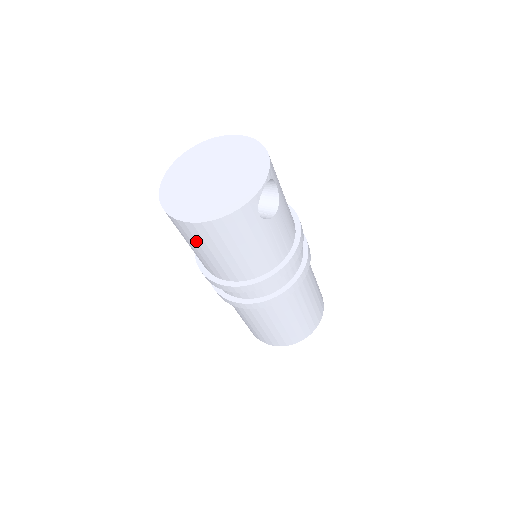
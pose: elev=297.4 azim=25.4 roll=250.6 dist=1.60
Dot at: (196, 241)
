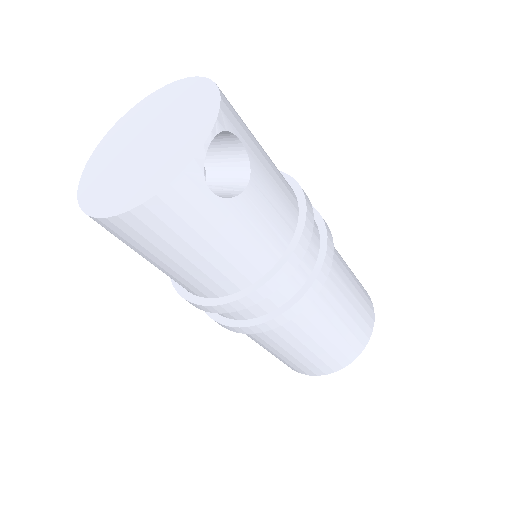
Dot at: (132, 245)
